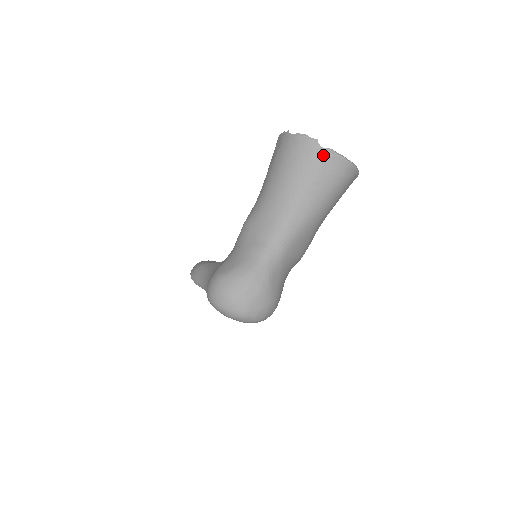
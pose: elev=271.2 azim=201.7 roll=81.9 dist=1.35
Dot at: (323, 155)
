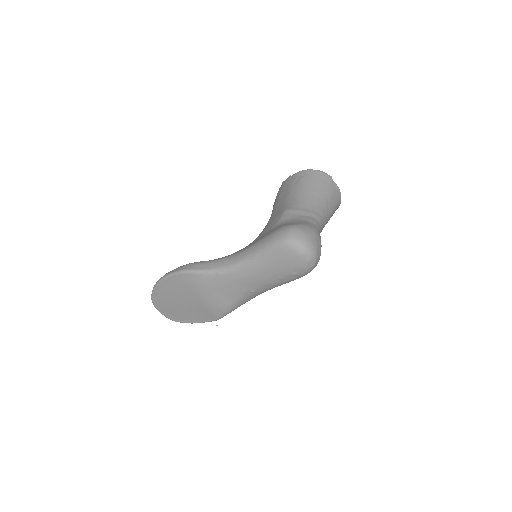
Dot at: (334, 185)
